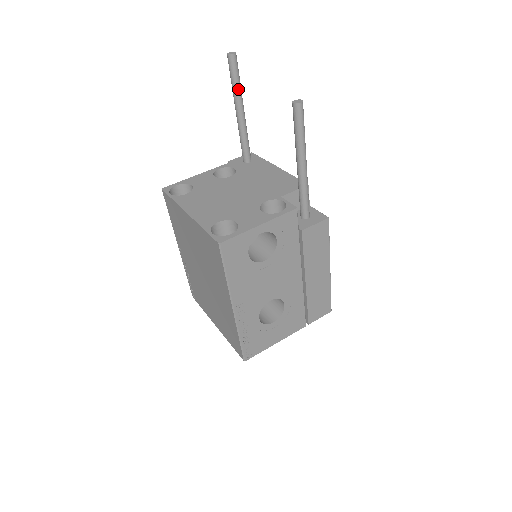
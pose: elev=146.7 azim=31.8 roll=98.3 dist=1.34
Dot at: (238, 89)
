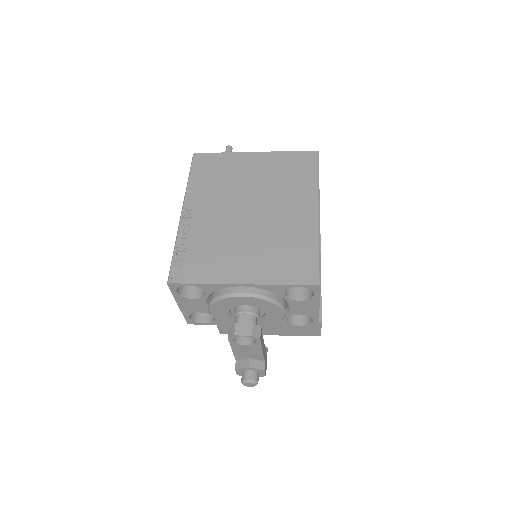
Dot at: occluded
